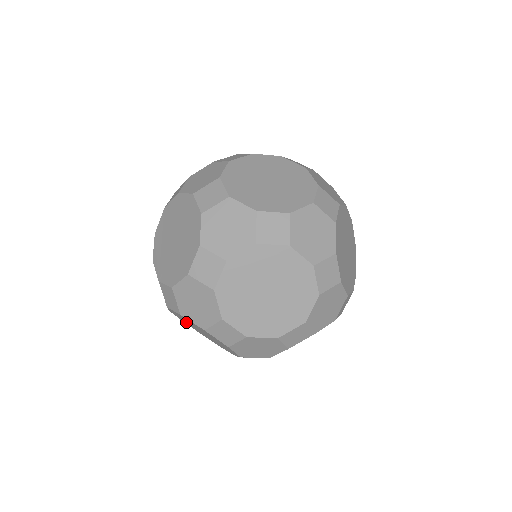
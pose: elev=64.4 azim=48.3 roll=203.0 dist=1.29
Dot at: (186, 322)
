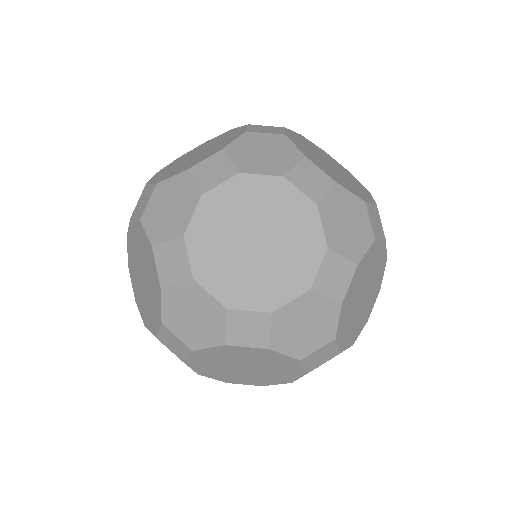
Dot at: (224, 375)
